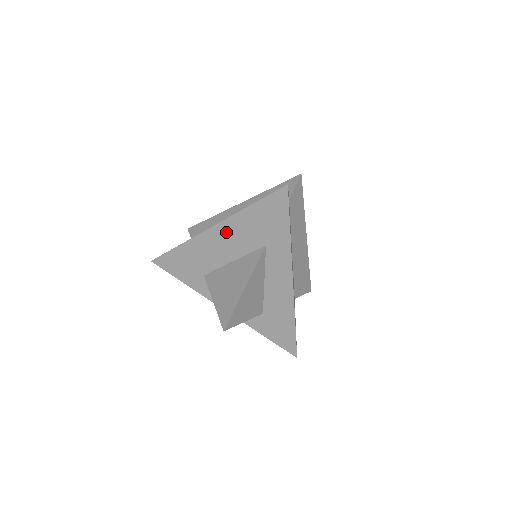
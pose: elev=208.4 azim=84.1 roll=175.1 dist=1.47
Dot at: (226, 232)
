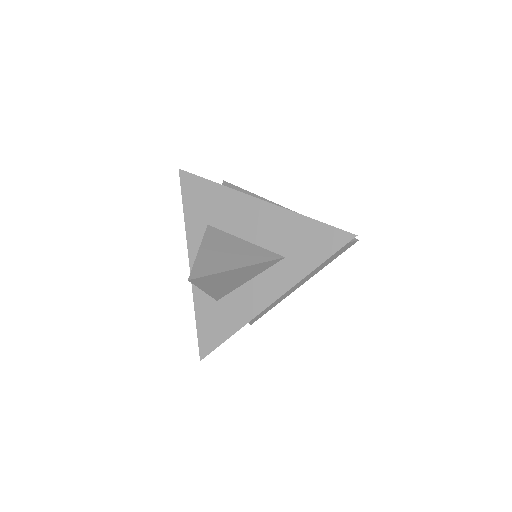
Dot at: (267, 215)
